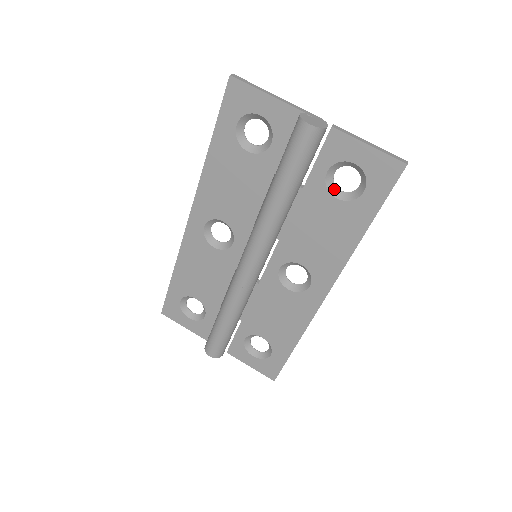
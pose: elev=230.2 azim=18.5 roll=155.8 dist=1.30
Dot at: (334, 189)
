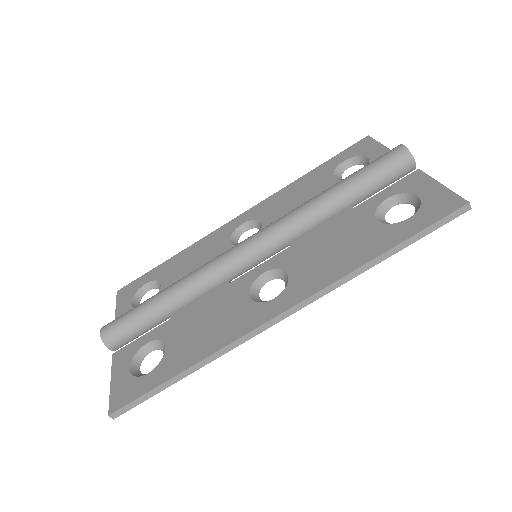
Dot at: (381, 217)
